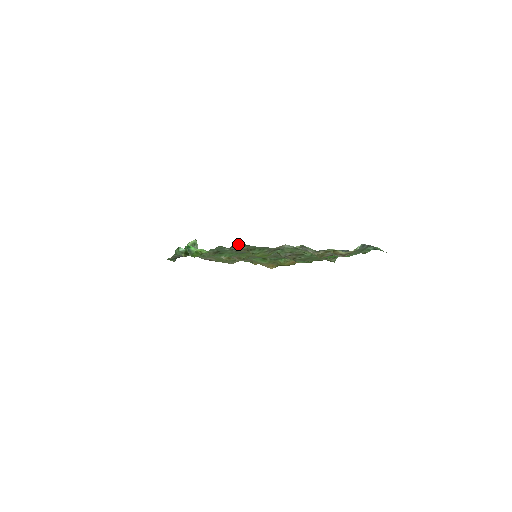
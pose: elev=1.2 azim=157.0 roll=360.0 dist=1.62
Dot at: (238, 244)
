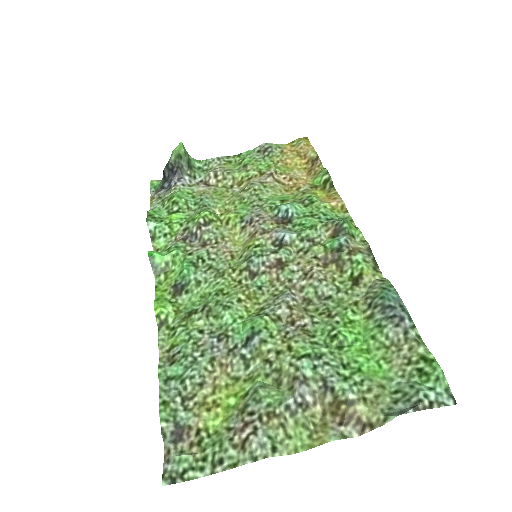
Dot at: (171, 469)
